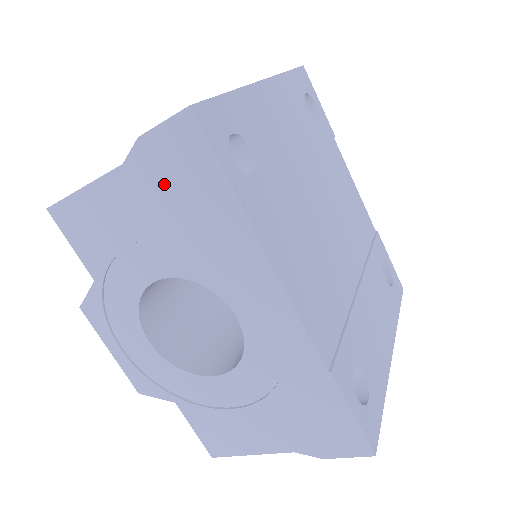
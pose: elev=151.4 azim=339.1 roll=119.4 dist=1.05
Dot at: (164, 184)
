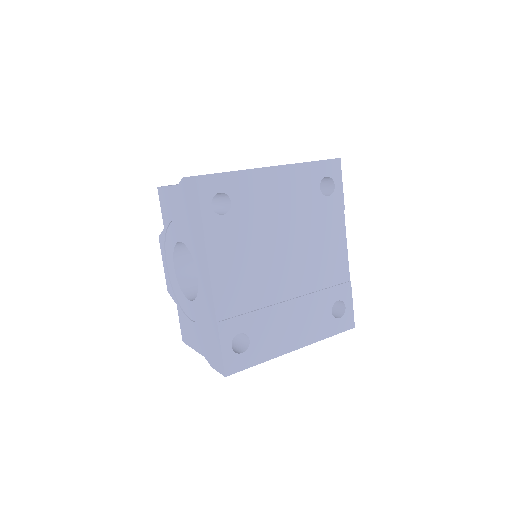
Dot at: (186, 202)
